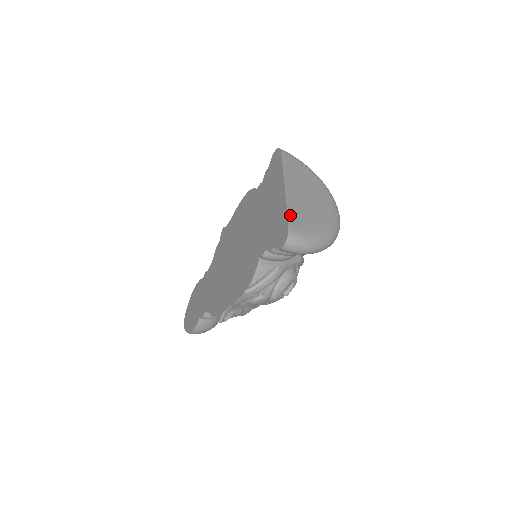
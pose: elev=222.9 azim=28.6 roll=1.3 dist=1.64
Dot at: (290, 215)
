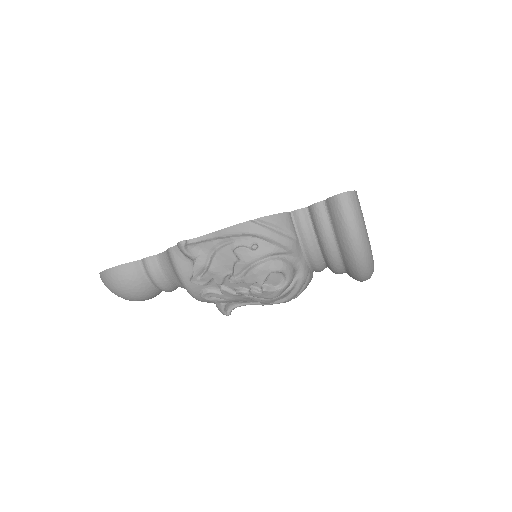
Dot at: occluded
